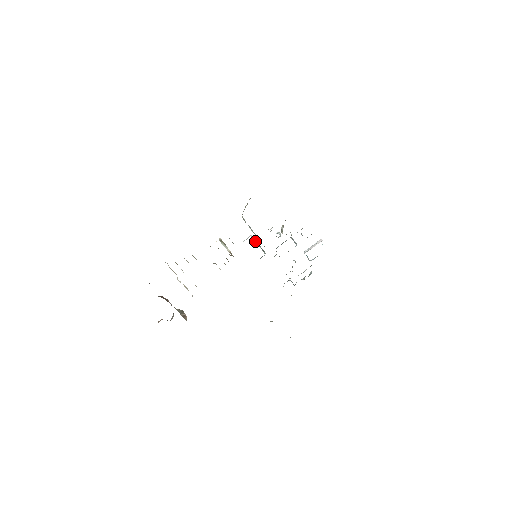
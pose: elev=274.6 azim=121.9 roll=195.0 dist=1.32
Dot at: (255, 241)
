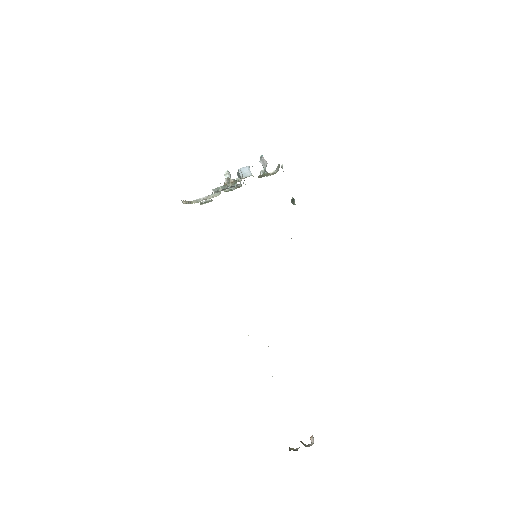
Dot at: occluded
